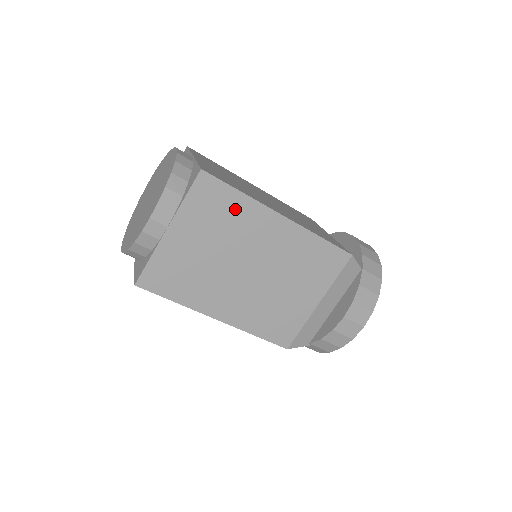
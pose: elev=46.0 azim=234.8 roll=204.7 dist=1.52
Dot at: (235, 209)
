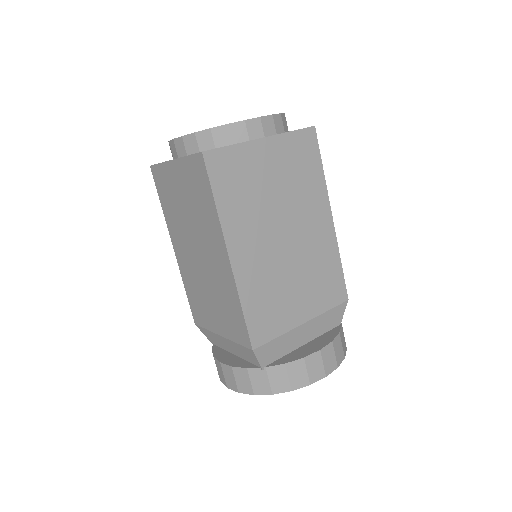
Dot at: (311, 177)
